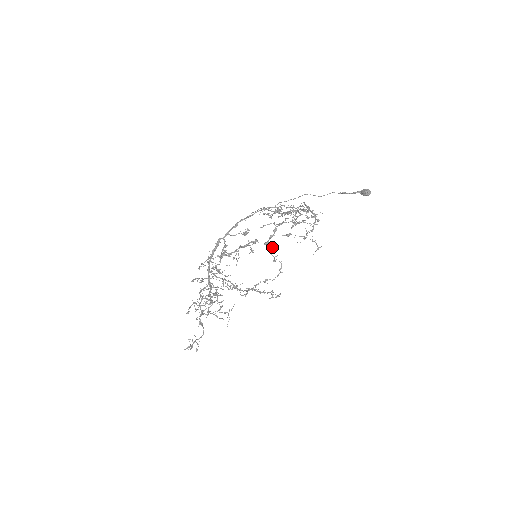
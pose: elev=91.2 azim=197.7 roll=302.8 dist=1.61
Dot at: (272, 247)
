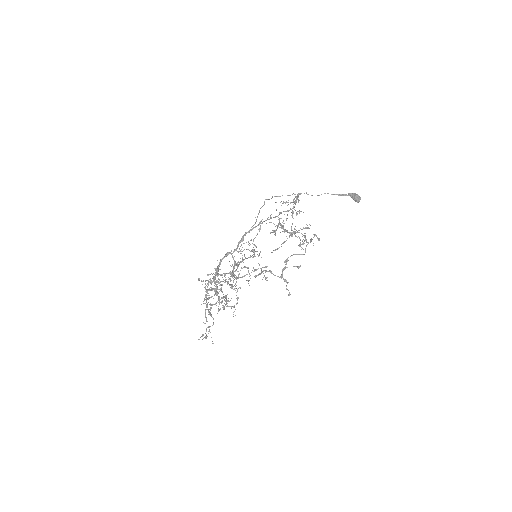
Dot at: (287, 282)
